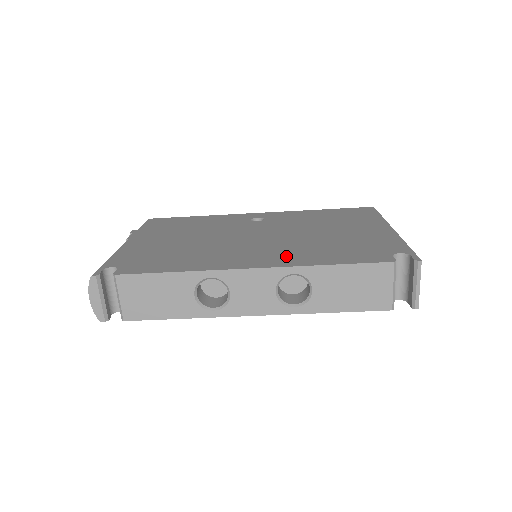
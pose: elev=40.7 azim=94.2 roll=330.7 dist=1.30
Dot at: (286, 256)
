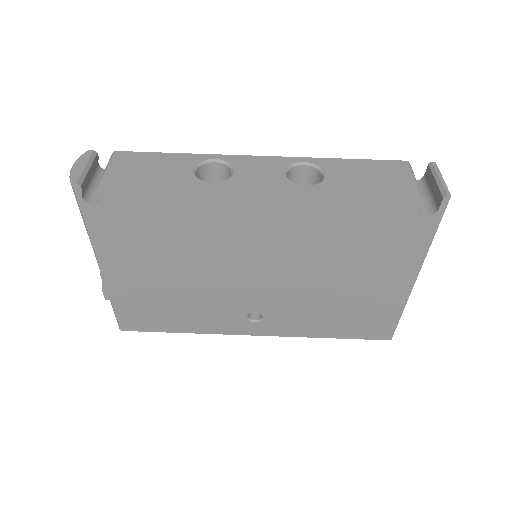
Dot at: occluded
